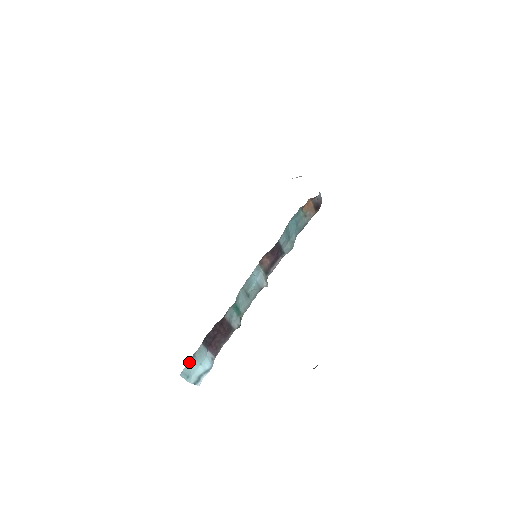
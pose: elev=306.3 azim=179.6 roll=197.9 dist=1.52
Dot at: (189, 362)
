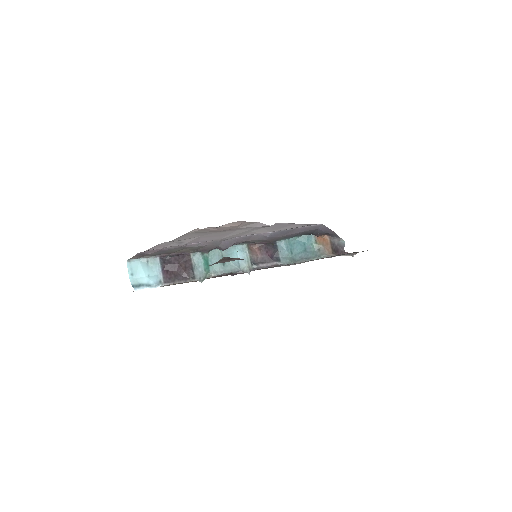
Dot at: (141, 262)
